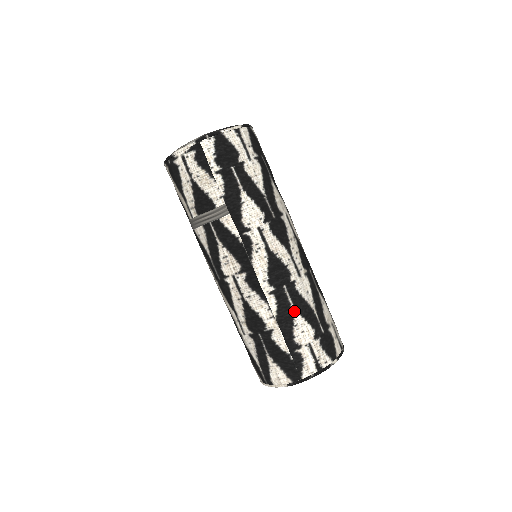
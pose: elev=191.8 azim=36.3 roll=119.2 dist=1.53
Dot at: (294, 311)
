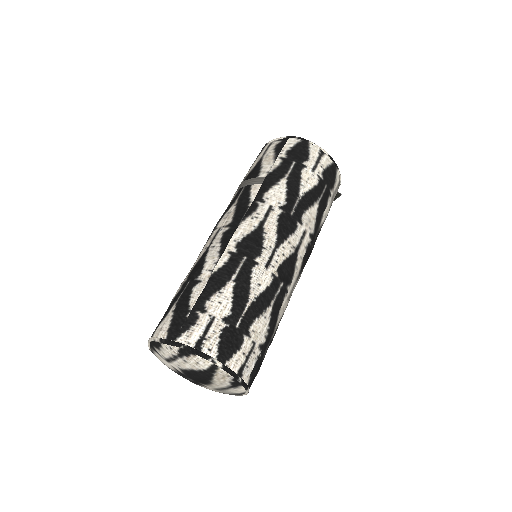
Dot at: (232, 281)
